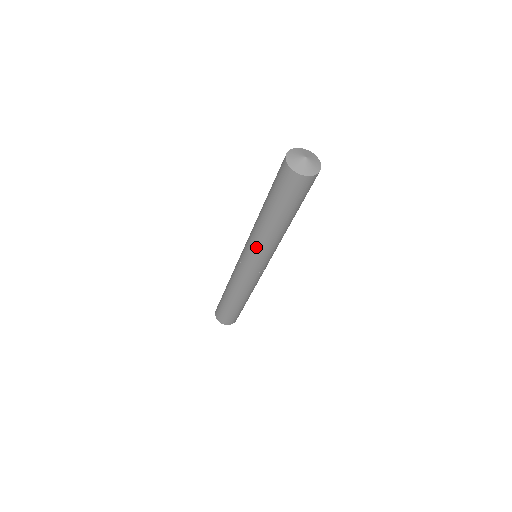
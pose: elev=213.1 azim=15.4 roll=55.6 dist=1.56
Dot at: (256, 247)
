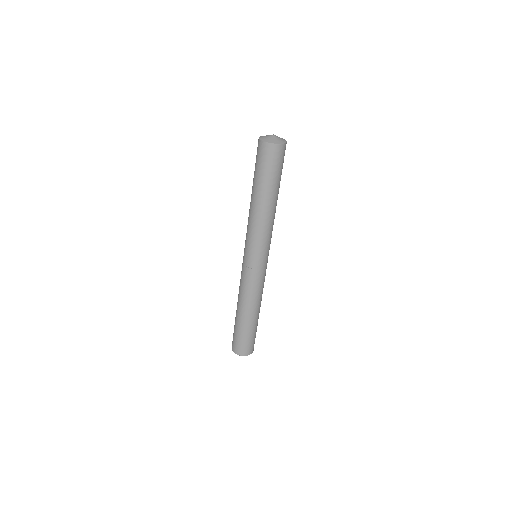
Dot at: (253, 236)
